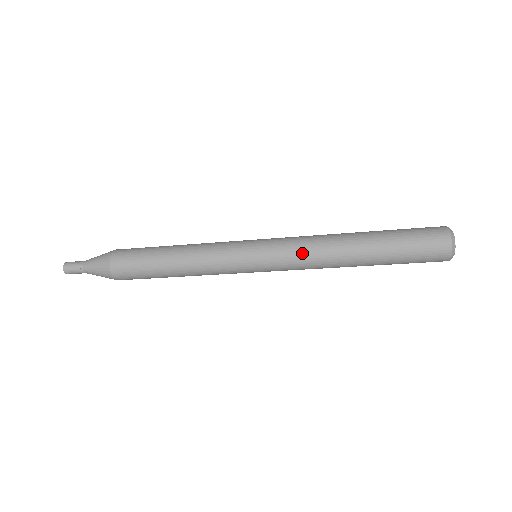
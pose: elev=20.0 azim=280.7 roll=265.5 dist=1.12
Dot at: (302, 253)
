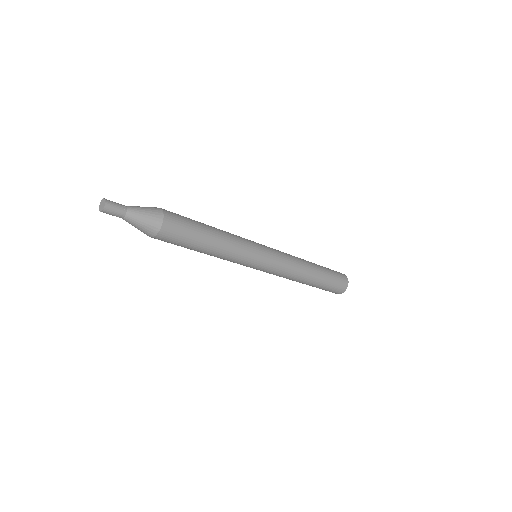
Dot at: (289, 256)
